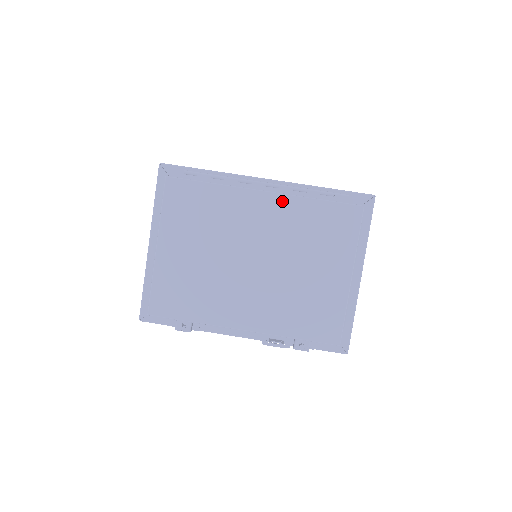
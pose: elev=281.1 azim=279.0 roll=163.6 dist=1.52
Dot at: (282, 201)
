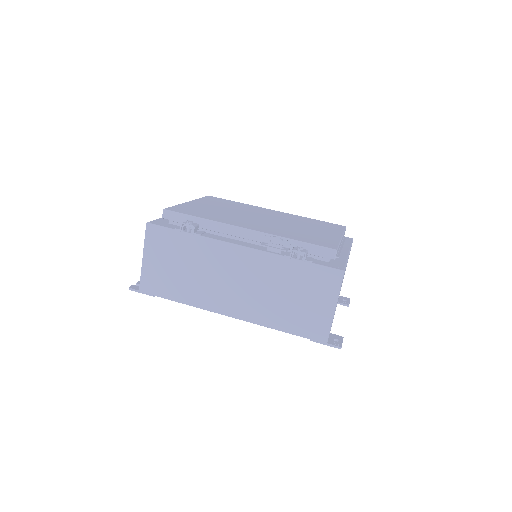
Dot at: (287, 214)
